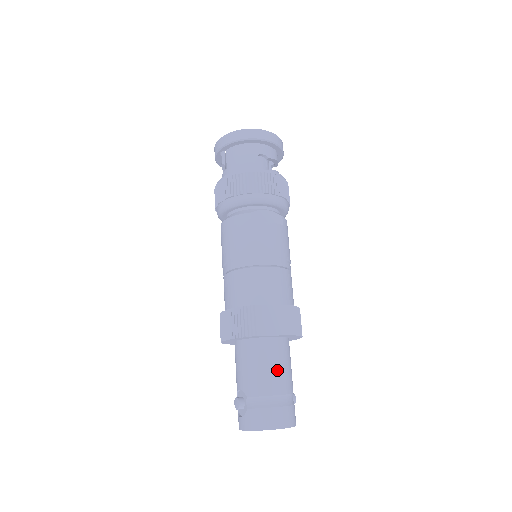
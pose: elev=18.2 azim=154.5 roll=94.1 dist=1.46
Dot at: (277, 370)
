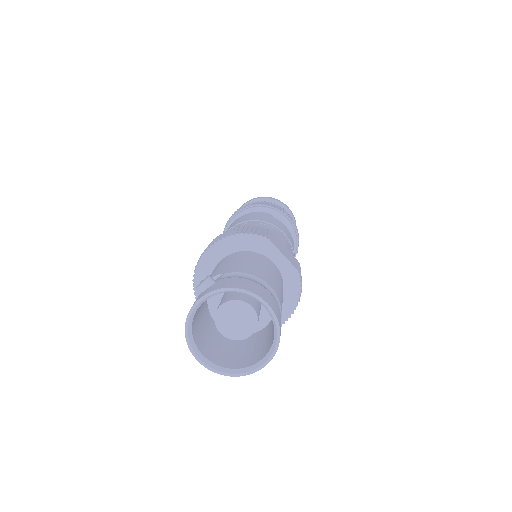
Dot at: (272, 276)
